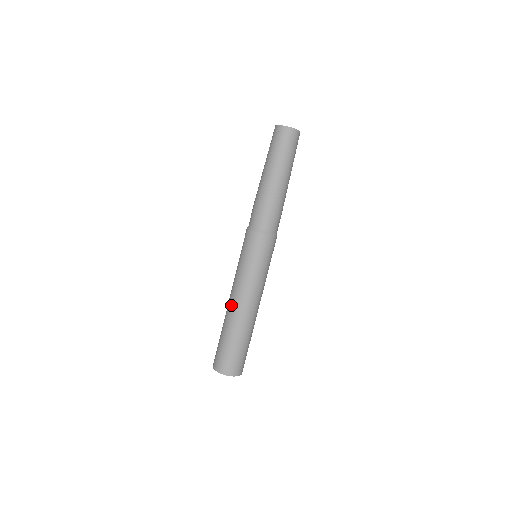
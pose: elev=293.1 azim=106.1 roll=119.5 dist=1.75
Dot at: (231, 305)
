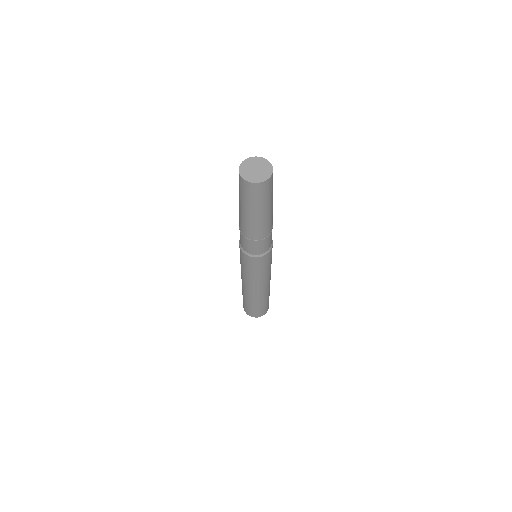
Dot at: (246, 290)
